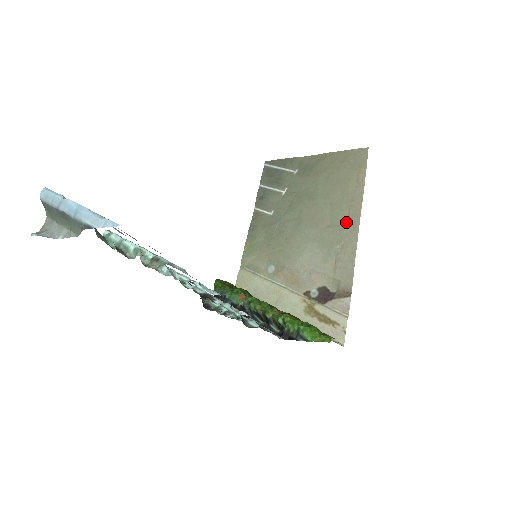
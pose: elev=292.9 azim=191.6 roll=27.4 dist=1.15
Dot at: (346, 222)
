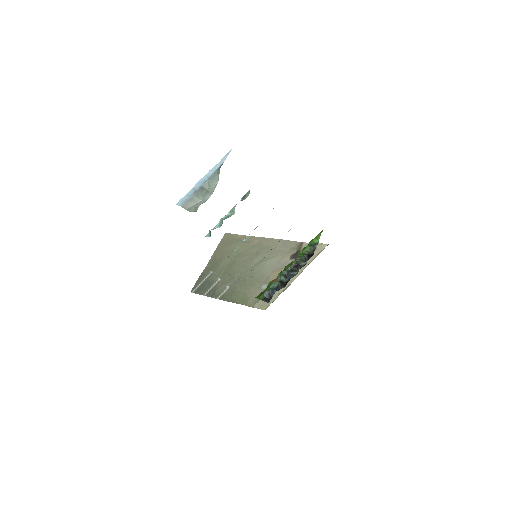
Dot at: (260, 244)
